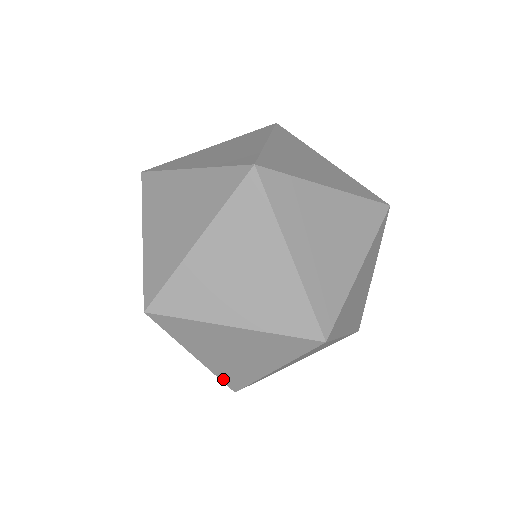
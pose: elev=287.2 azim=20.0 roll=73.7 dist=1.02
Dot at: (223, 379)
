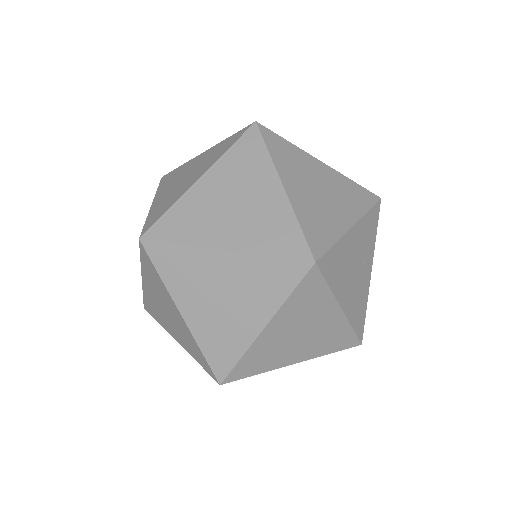
Dot at: (145, 299)
